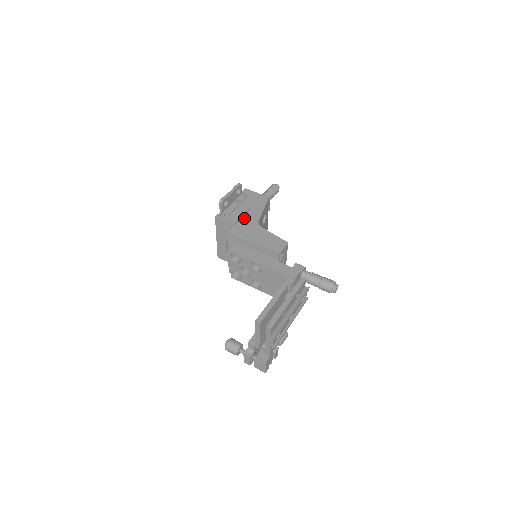
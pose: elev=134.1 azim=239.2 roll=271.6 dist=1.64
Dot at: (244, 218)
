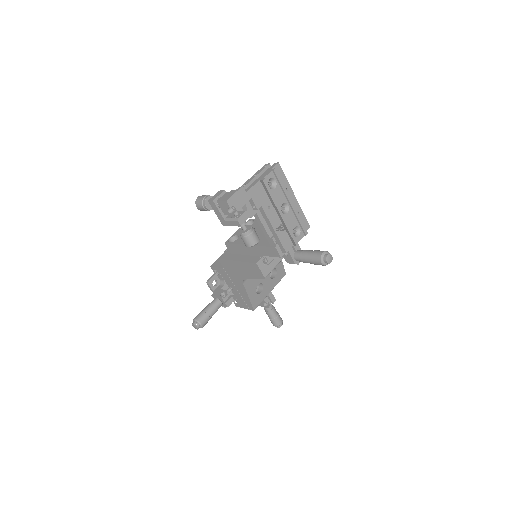
Dot at: occluded
